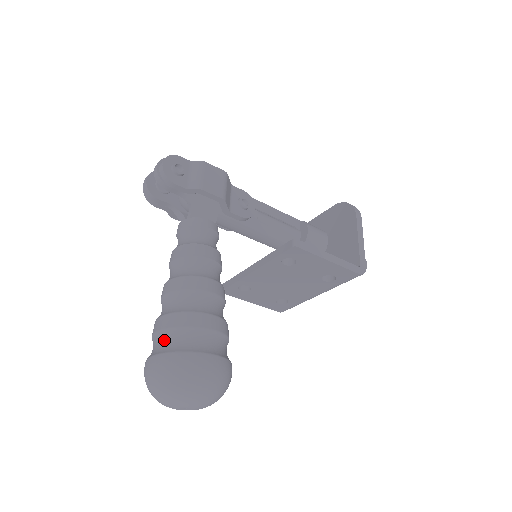
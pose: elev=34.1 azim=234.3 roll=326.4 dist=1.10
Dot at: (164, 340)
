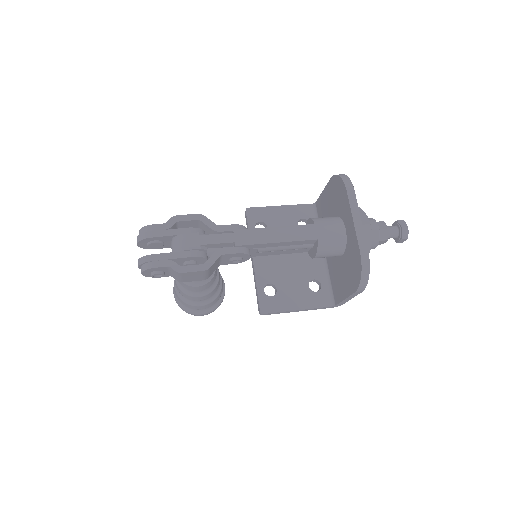
Dot at: occluded
